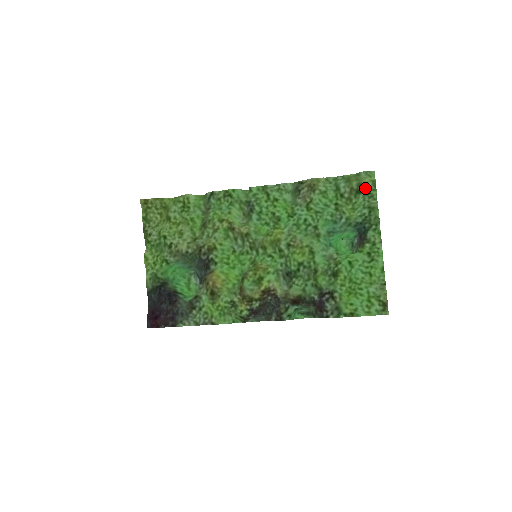
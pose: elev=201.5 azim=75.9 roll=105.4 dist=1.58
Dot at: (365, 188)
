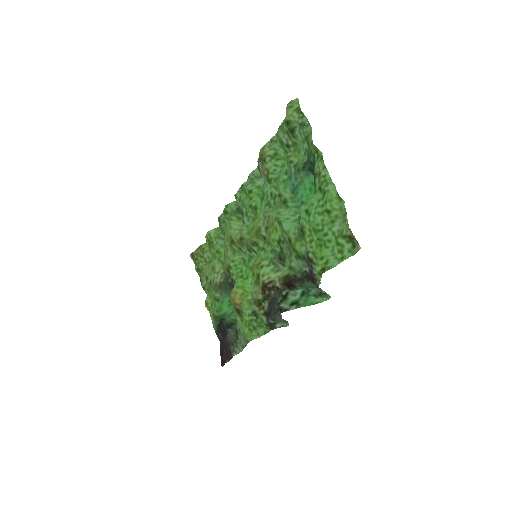
Dot at: (294, 122)
